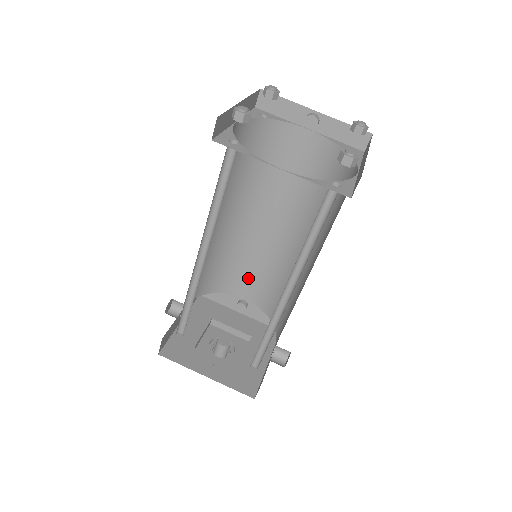
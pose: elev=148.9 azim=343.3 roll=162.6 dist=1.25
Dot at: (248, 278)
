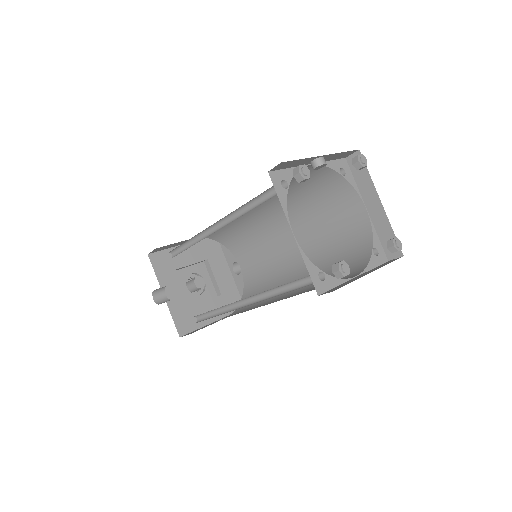
Dot at: occluded
